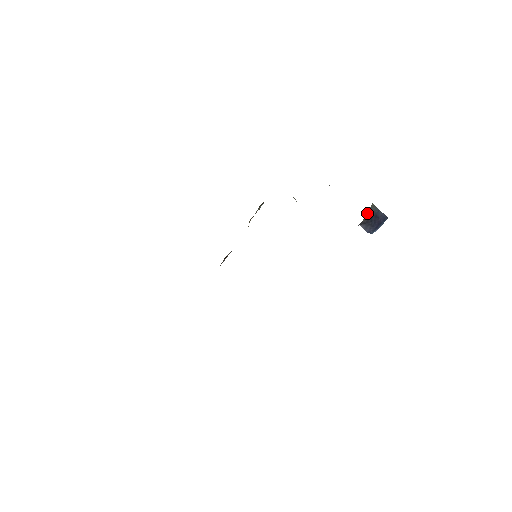
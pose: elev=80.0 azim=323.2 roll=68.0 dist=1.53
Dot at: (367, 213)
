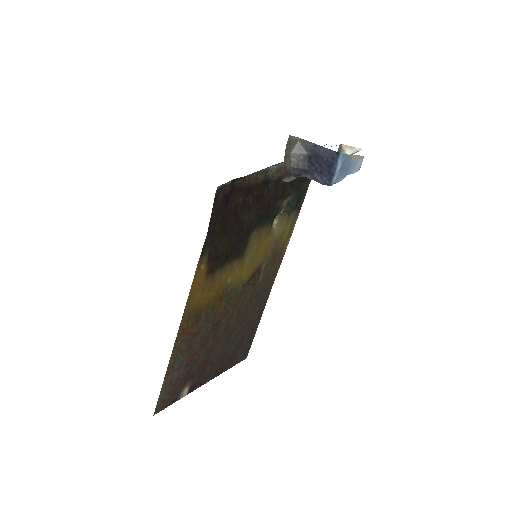
Dot at: (293, 153)
